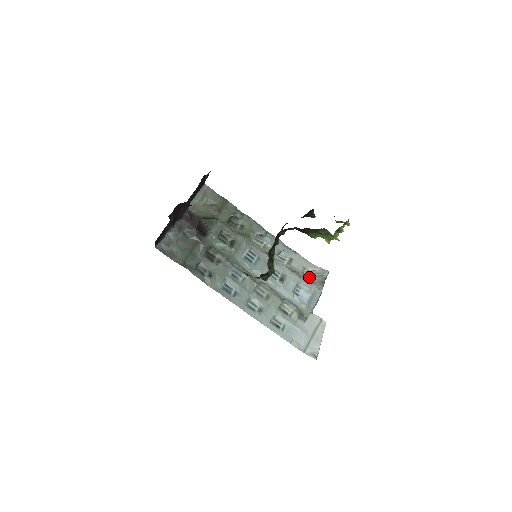
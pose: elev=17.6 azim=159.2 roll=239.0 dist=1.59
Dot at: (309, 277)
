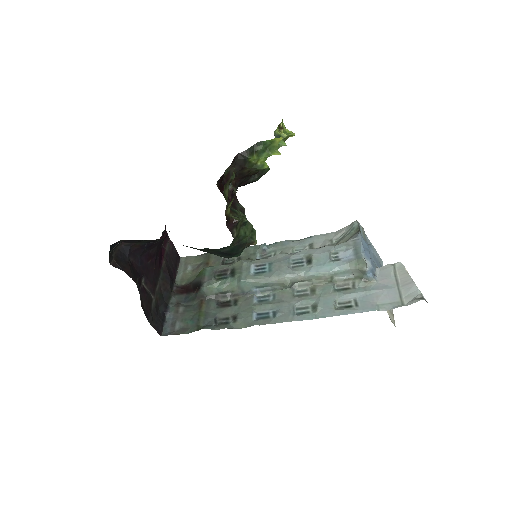
Dot at: (341, 241)
